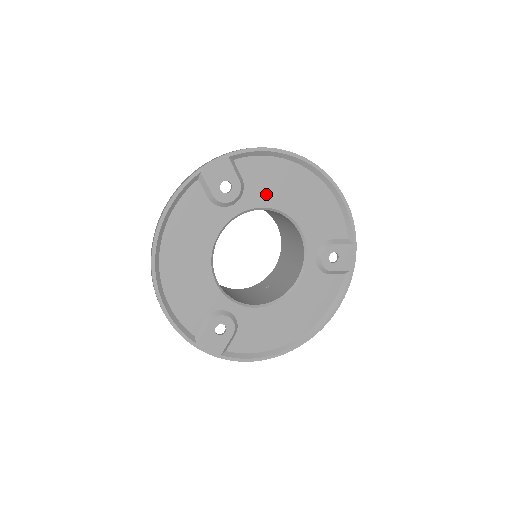
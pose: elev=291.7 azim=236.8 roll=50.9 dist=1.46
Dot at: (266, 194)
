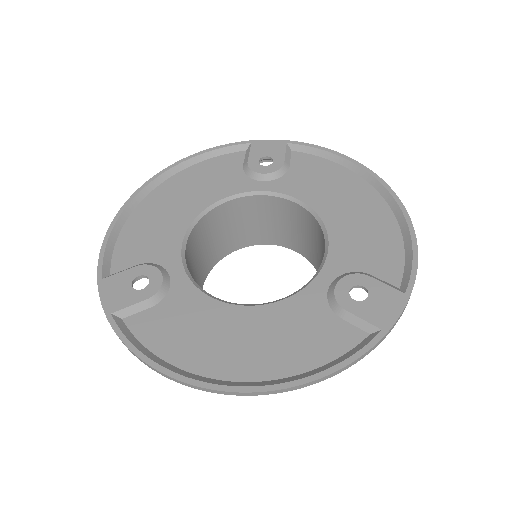
Dot at: (307, 188)
